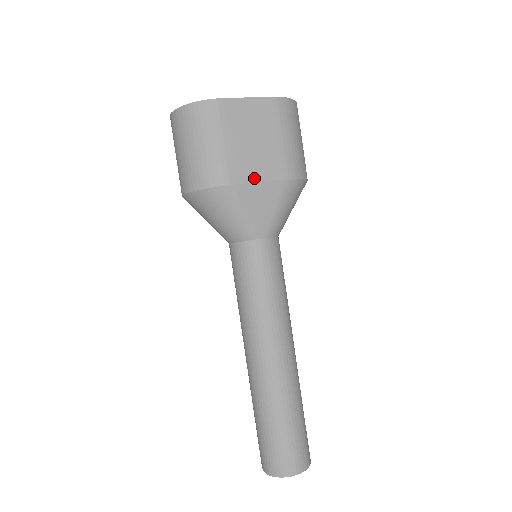
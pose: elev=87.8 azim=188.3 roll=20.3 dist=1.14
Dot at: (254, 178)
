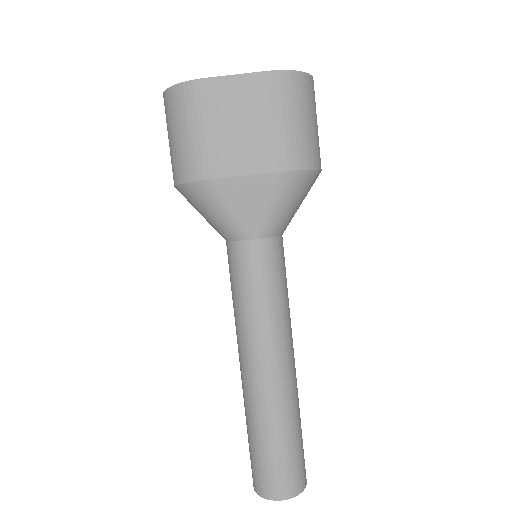
Dot at: (239, 171)
